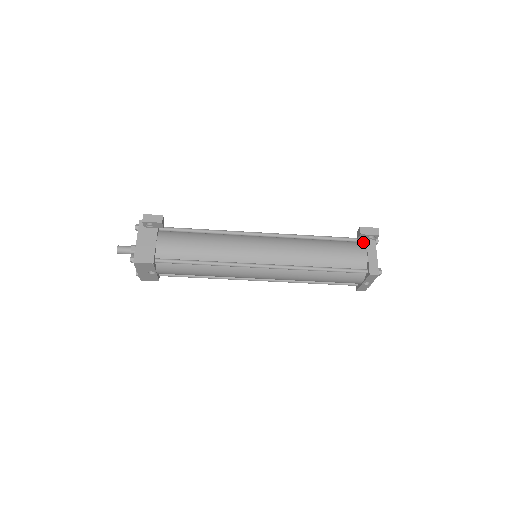
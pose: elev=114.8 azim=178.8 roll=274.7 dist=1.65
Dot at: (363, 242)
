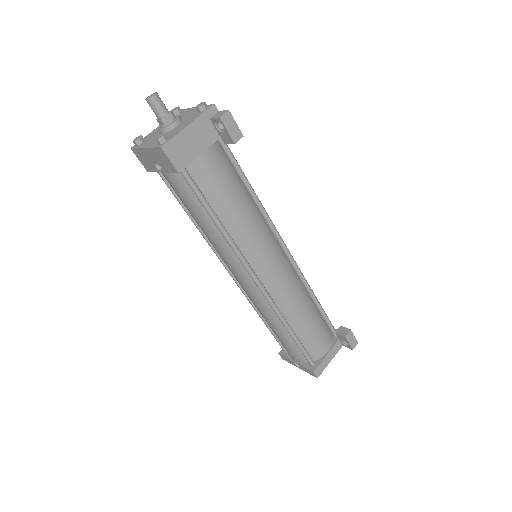
Dot at: (333, 335)
